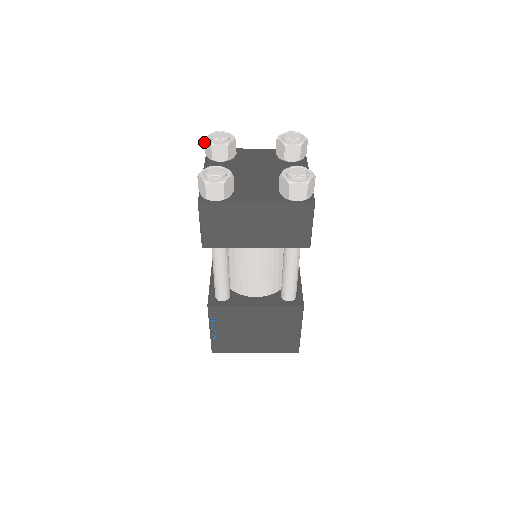
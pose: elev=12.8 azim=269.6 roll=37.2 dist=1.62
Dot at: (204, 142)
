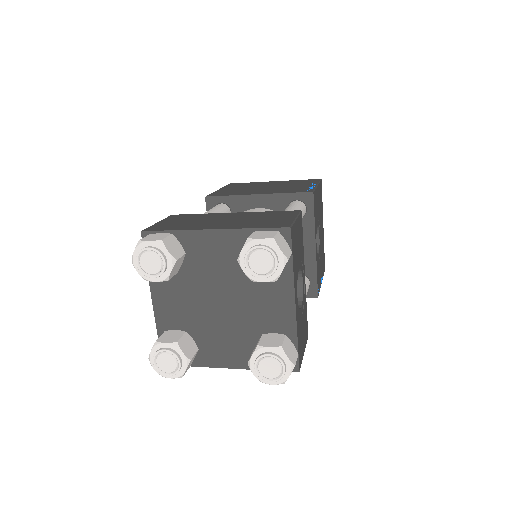
Dot at: (133, 259)
